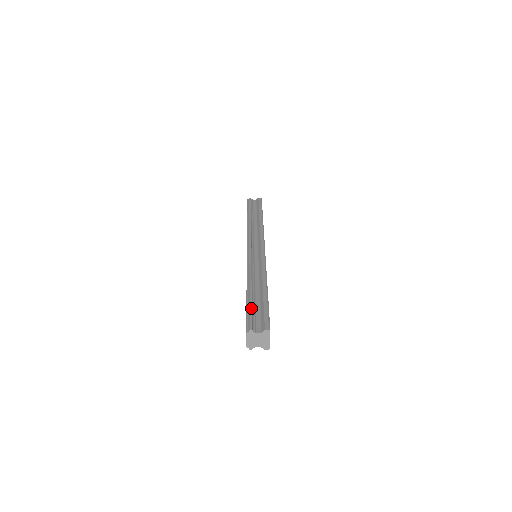
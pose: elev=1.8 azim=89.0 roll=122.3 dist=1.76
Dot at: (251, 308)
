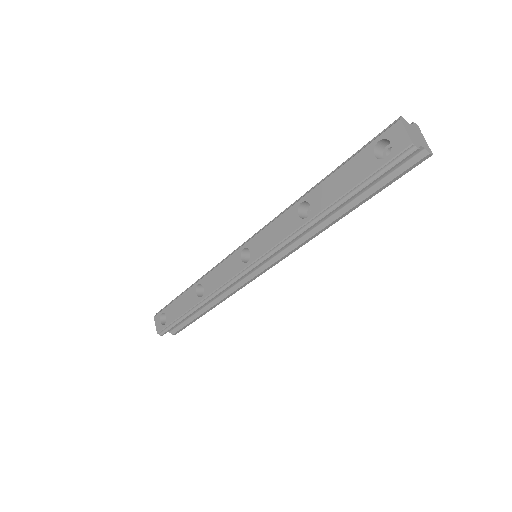
Dot at: (359, 150)
